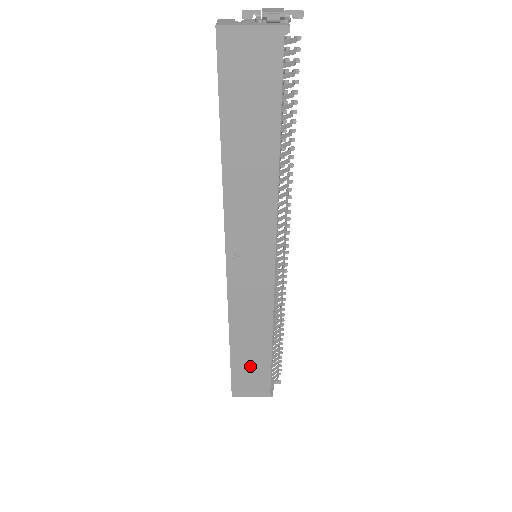
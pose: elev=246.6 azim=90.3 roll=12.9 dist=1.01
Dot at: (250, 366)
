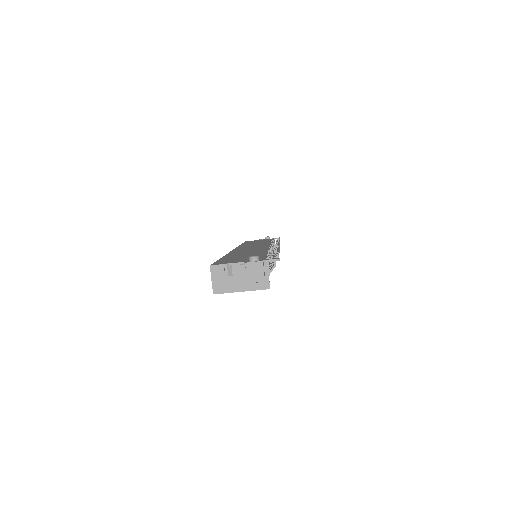
Dot at: occluded
